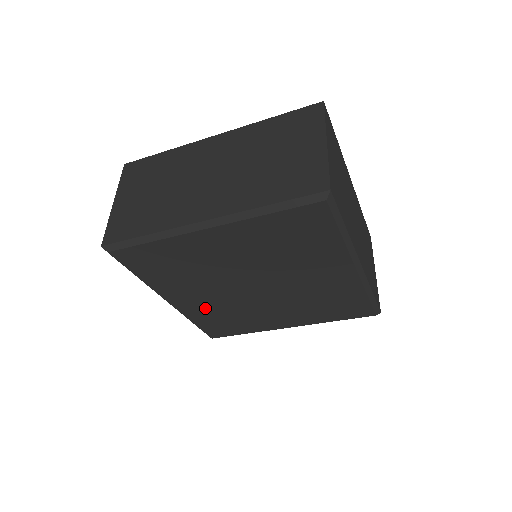
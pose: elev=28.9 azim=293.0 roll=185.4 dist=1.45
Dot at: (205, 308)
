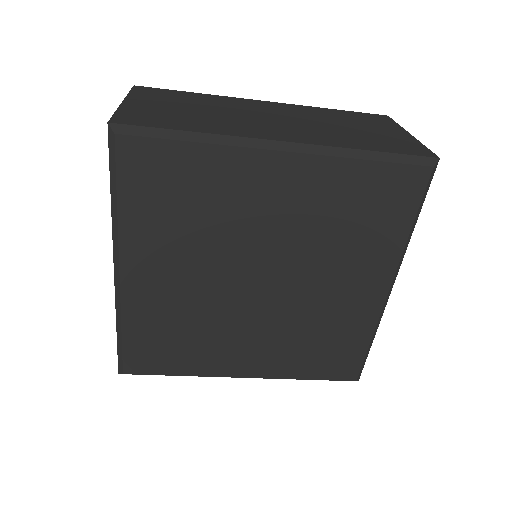
Dot at: (278, 352)
